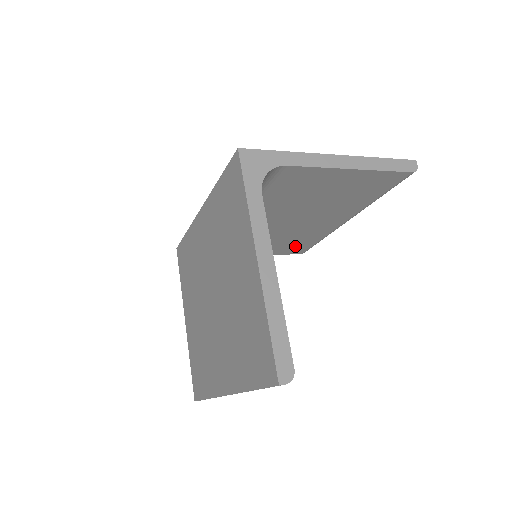
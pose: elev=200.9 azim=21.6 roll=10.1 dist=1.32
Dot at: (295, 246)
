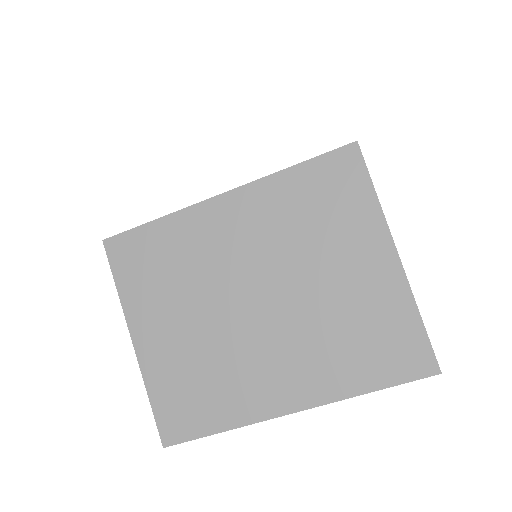
Dot at: occluded
